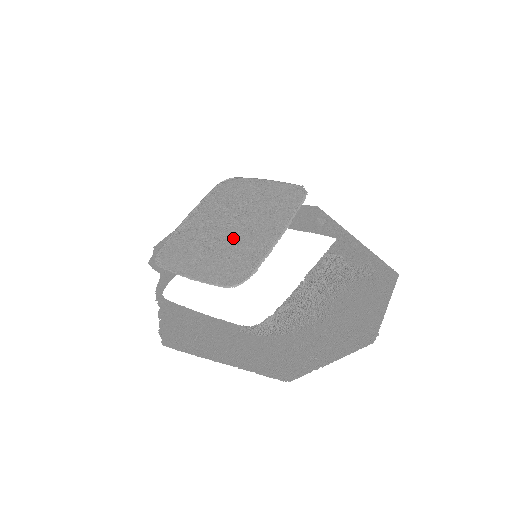
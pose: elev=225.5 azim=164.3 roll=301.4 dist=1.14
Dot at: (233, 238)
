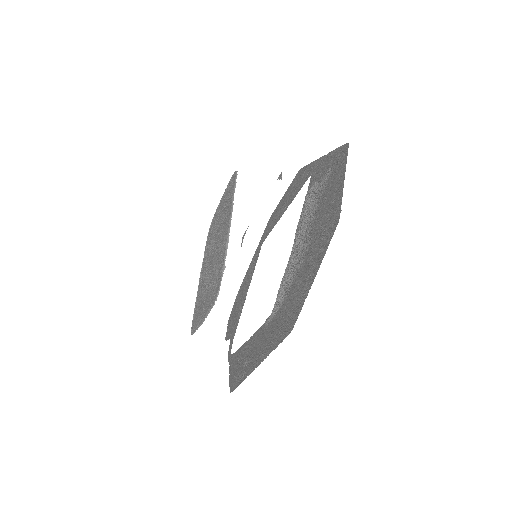
Dot at: (214, 262)
